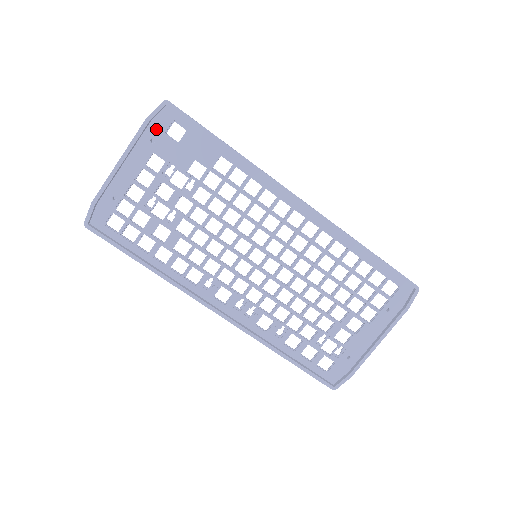
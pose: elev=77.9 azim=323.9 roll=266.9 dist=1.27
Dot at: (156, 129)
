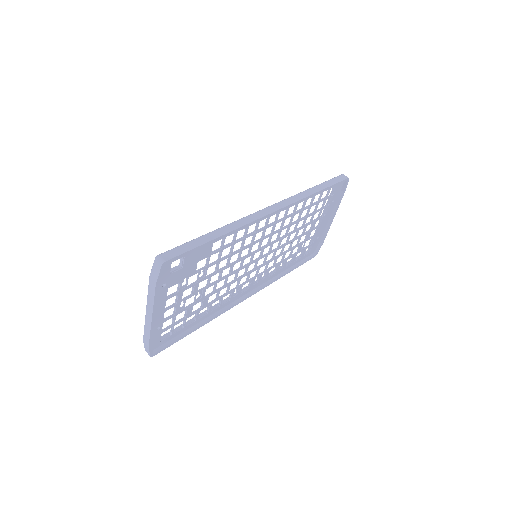
Dot at: (162, 279)
